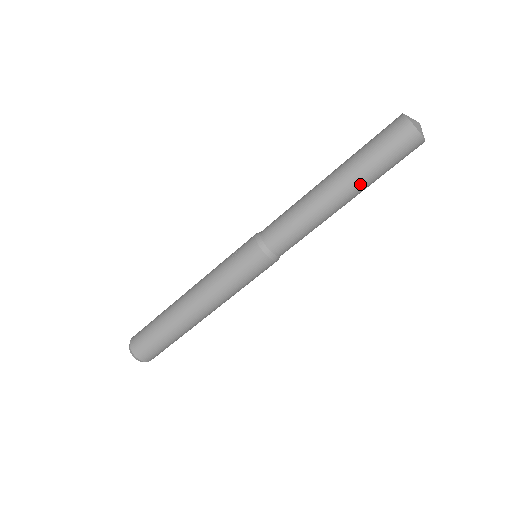
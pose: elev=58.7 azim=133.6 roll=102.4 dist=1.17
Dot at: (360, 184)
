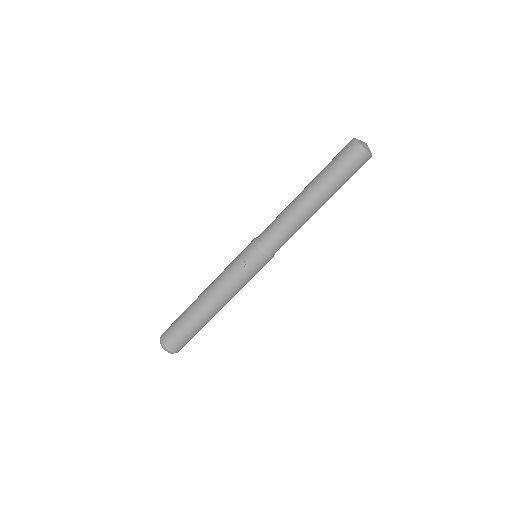
Dot at: occluded
